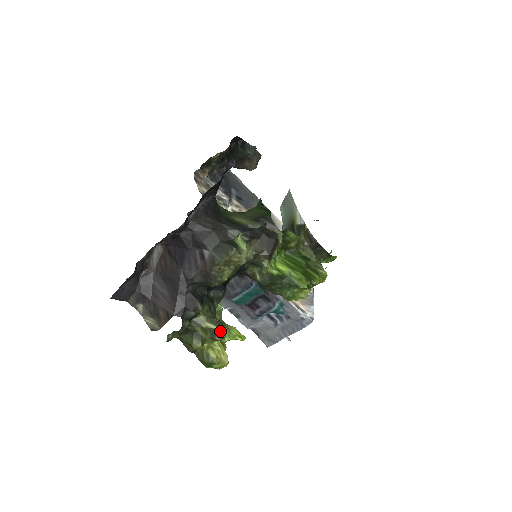
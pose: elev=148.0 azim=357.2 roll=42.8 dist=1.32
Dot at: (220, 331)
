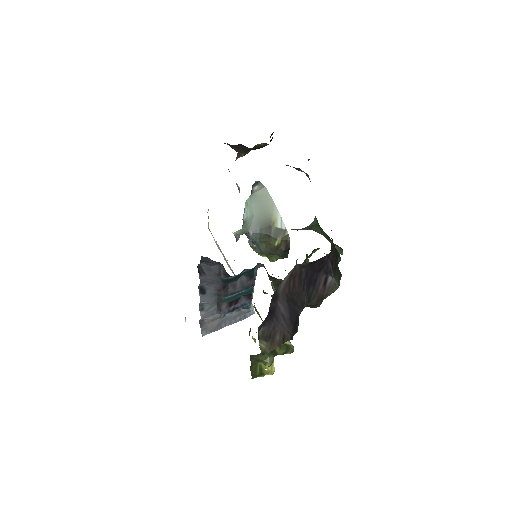
Dot at: (293, 346)
